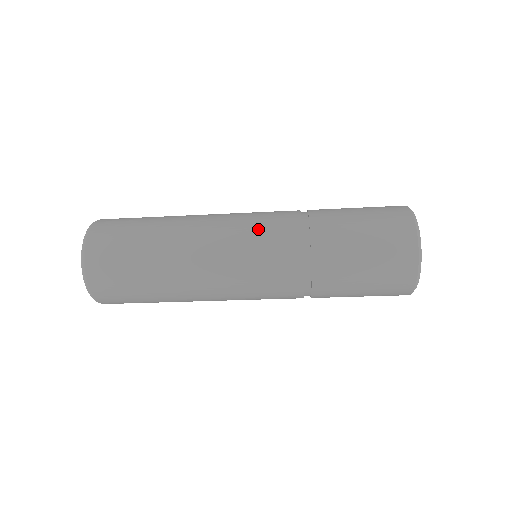
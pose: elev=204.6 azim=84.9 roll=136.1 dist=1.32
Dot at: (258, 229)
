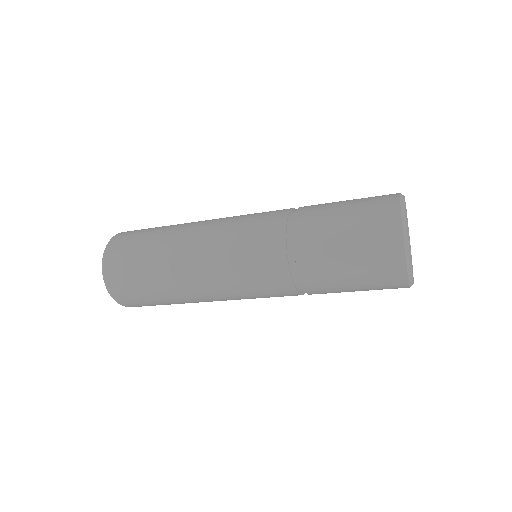
Dot at: (247, 267)
